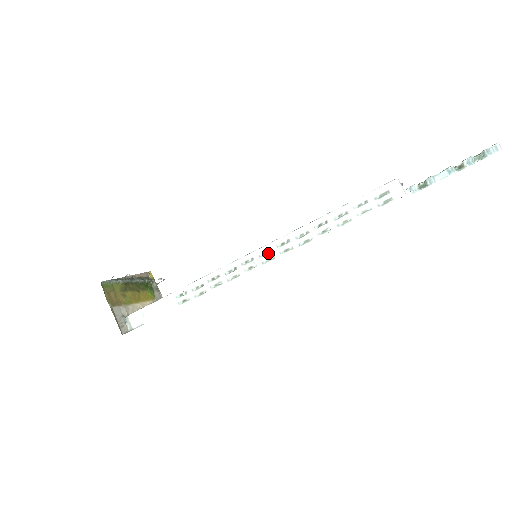
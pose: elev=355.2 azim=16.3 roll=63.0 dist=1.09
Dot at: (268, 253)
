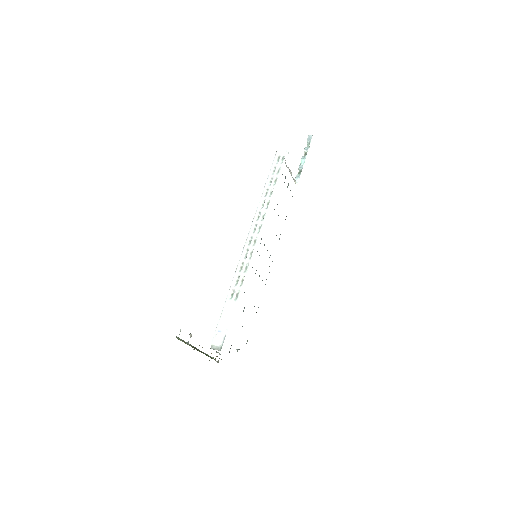
Dot at: (256, 227)
